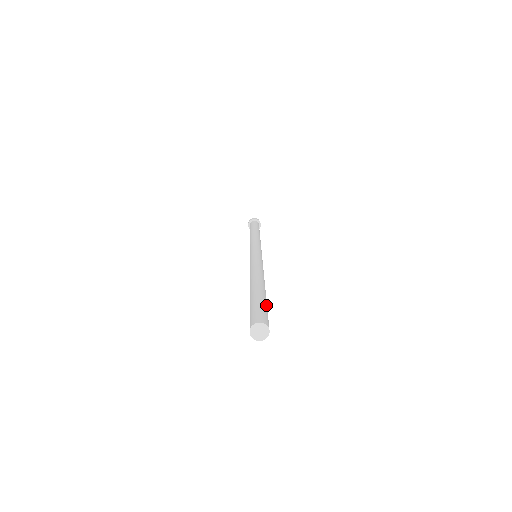
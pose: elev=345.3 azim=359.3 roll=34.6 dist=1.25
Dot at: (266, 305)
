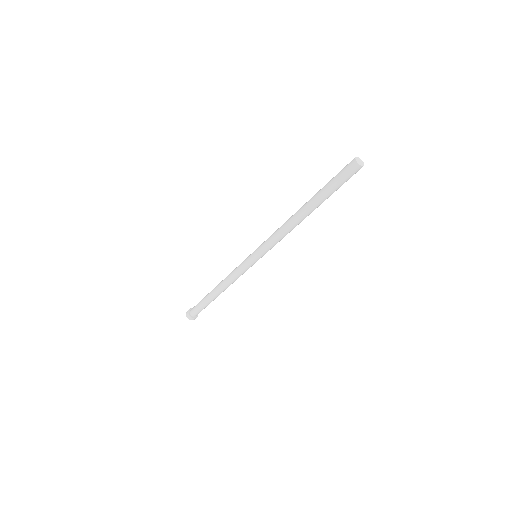
Dot at: (338, 188)
